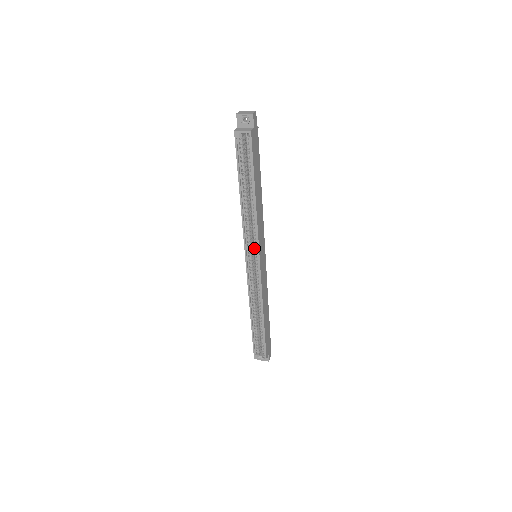
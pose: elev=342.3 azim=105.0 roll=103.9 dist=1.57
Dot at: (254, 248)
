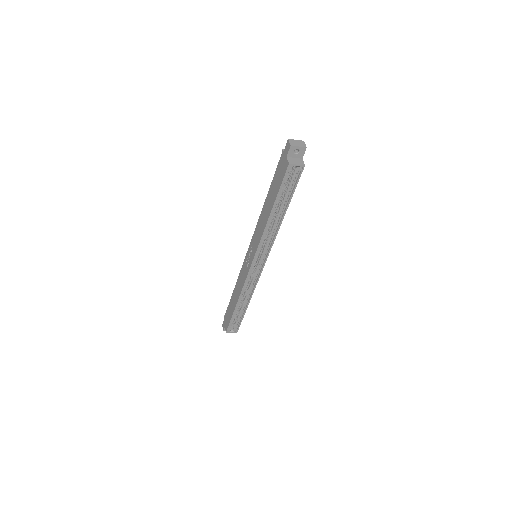
Dot at: (263, 253)
